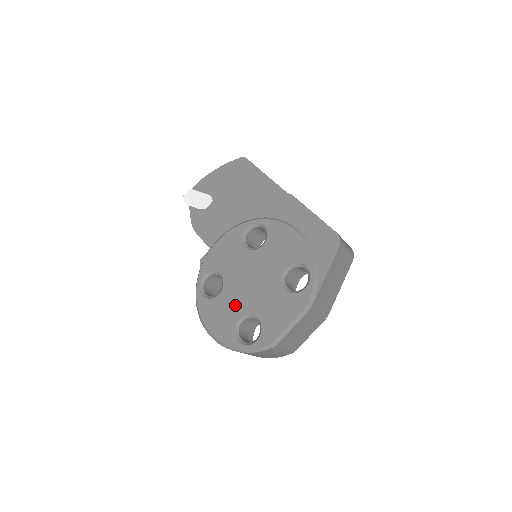
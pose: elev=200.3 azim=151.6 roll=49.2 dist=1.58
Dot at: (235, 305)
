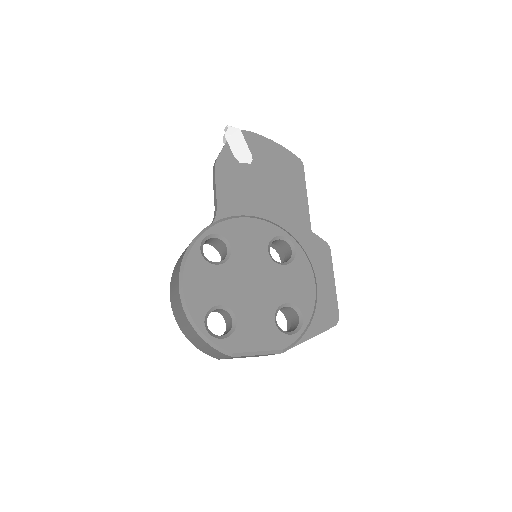
Dot at: (225, 290)
